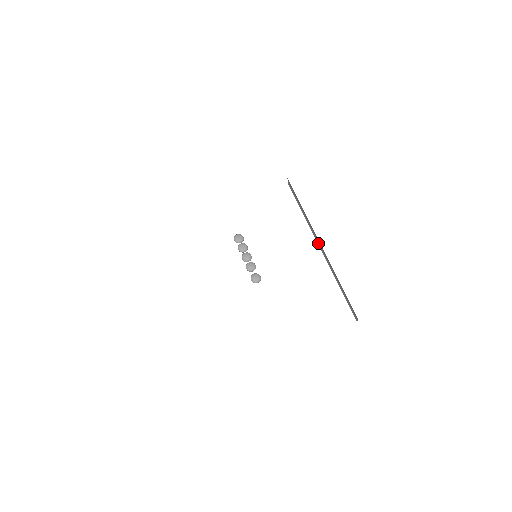
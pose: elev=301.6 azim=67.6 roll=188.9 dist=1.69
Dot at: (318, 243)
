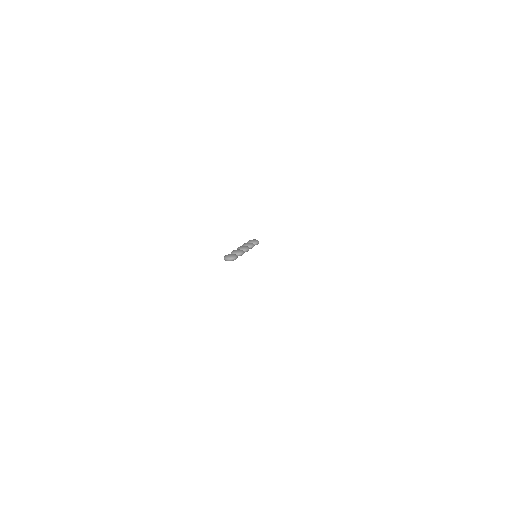
Dot at: occluded
